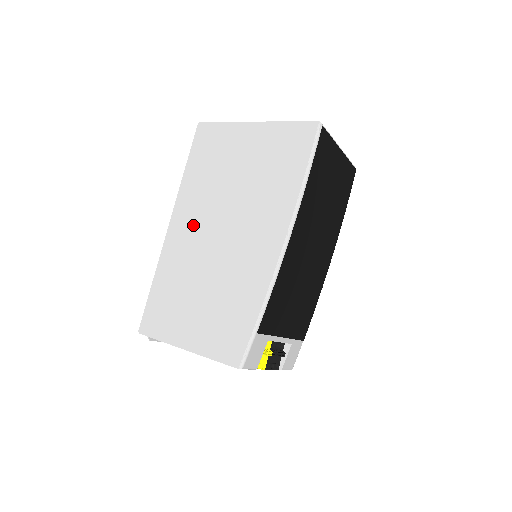
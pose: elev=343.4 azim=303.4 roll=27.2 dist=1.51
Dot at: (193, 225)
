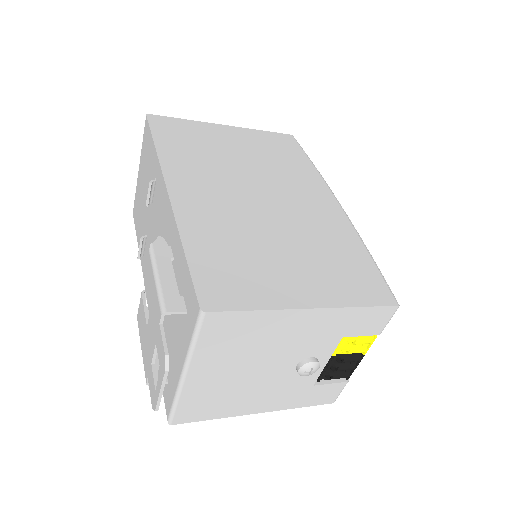
Dot at: (210, 187)
